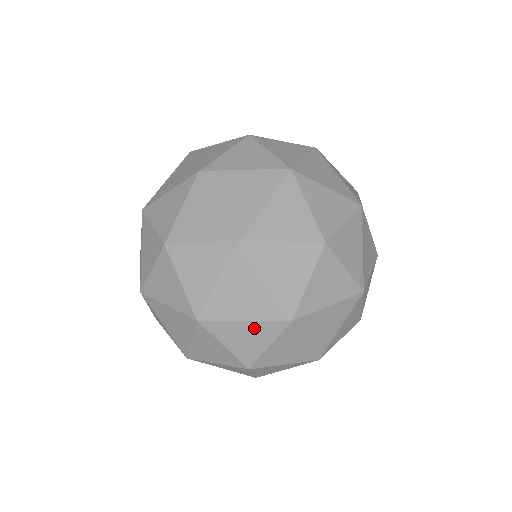
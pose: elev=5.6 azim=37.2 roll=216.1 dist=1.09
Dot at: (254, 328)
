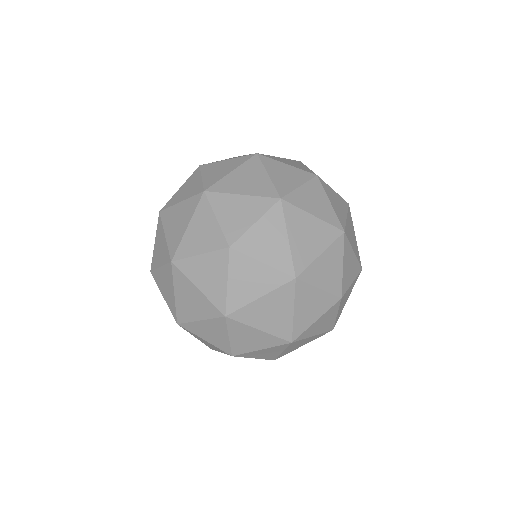
Dot at: (262, 336)
